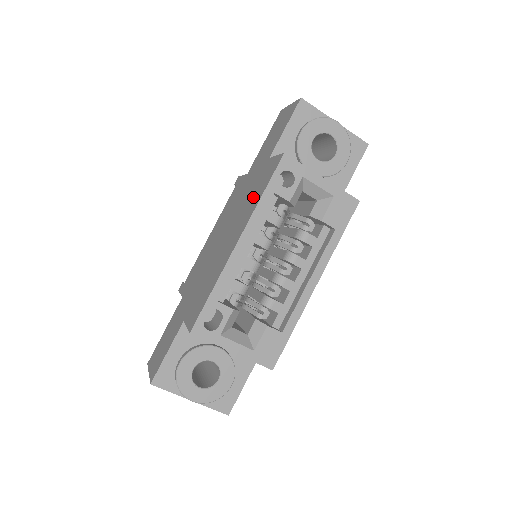
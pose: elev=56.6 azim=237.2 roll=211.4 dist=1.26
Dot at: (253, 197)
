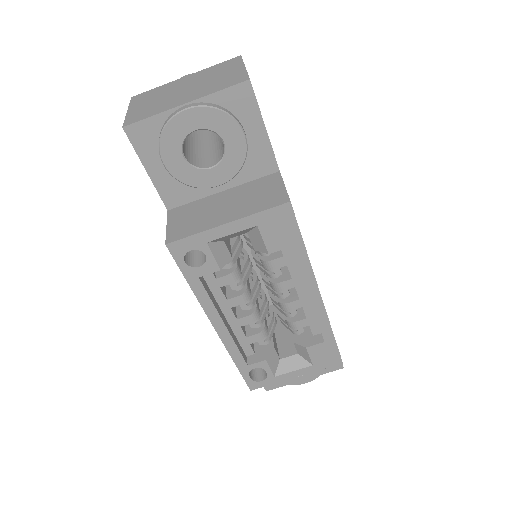
Dot at: occluded
